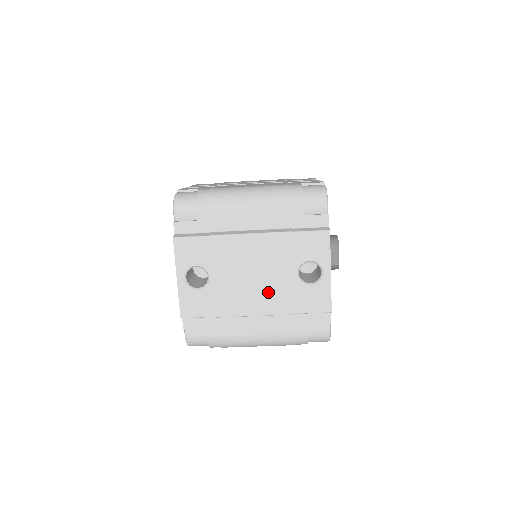
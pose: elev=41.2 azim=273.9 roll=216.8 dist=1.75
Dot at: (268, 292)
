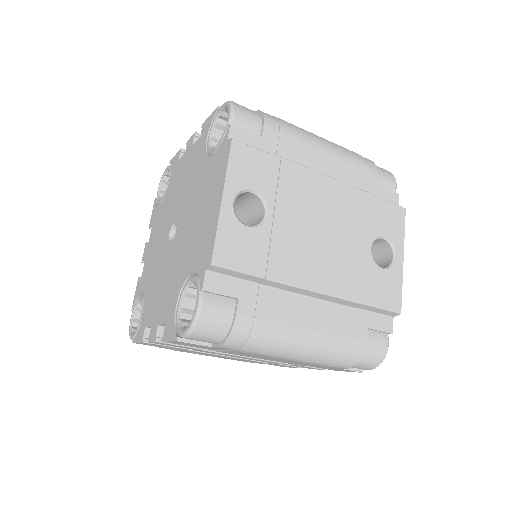
Dot at: (337, 261)
